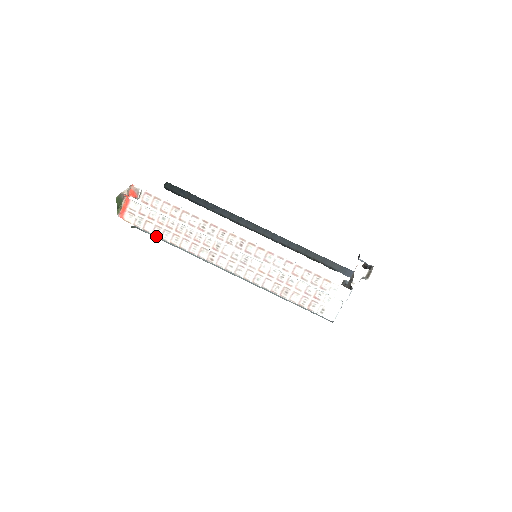
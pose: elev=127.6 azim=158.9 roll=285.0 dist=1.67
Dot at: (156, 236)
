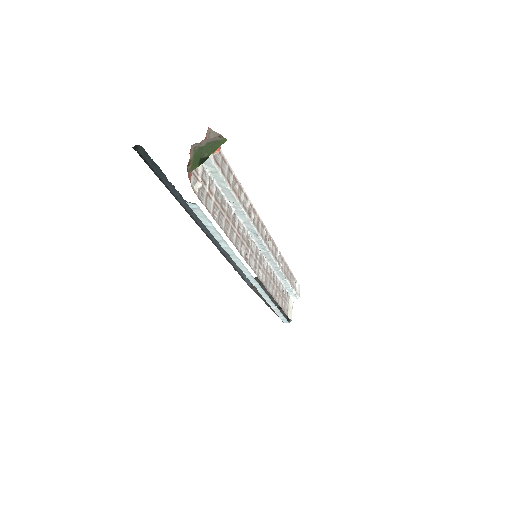
Dot at: (204, 222)
